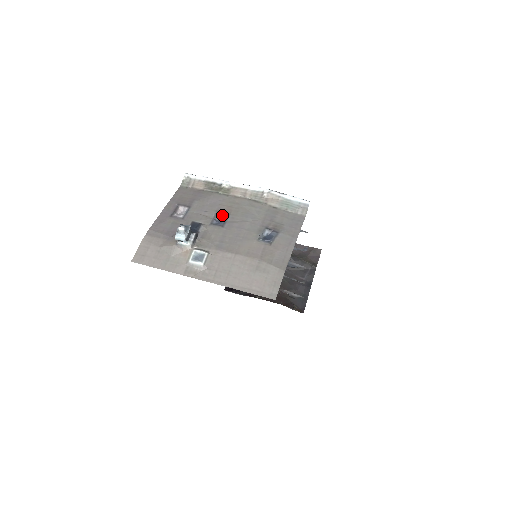
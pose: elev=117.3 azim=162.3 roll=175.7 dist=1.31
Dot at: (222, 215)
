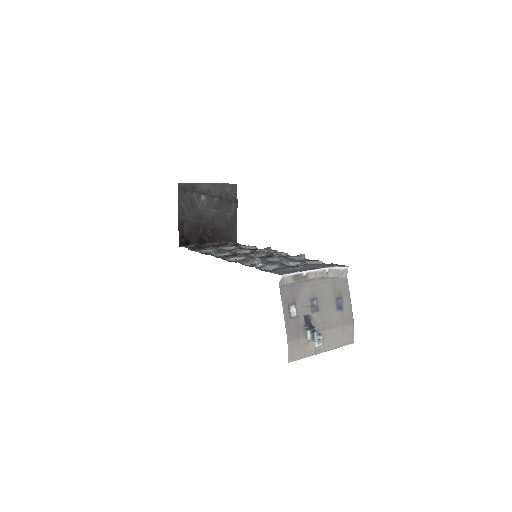
Dot at: (313, 300)
